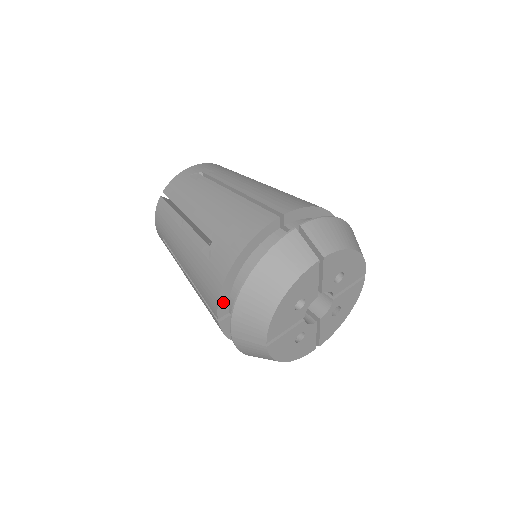
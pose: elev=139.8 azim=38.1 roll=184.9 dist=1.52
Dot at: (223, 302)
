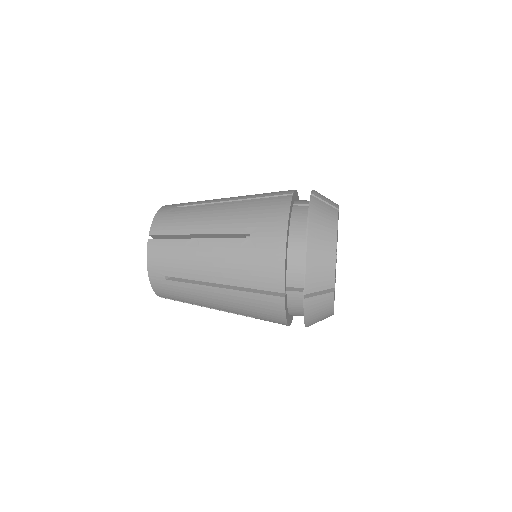
Dot at: (285, 275)
